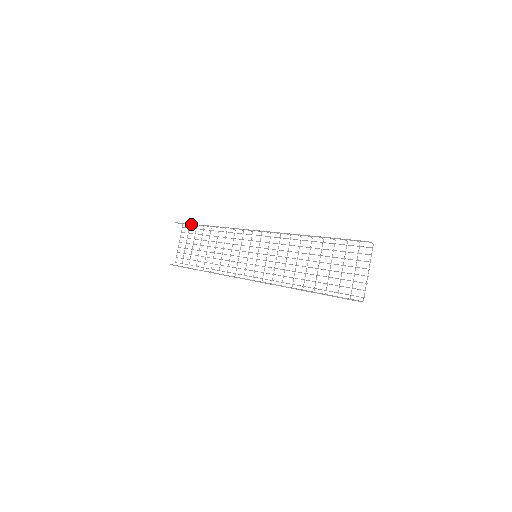
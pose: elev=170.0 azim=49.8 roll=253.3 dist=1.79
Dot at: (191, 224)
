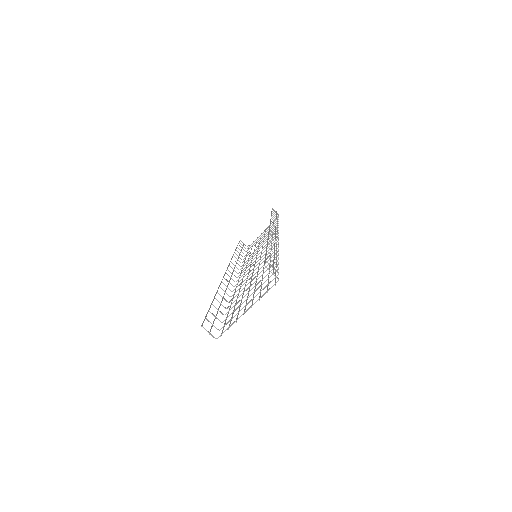
Dot at: occluded
